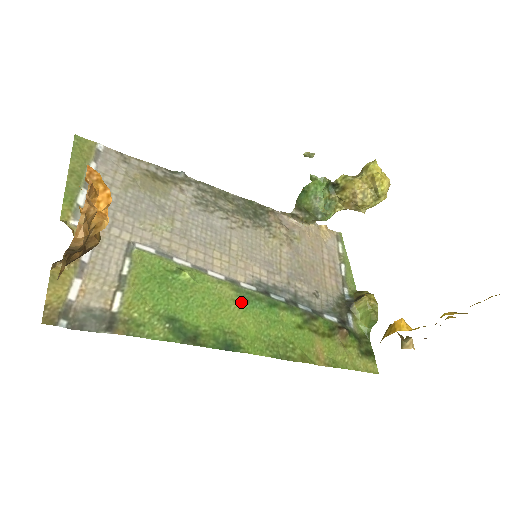
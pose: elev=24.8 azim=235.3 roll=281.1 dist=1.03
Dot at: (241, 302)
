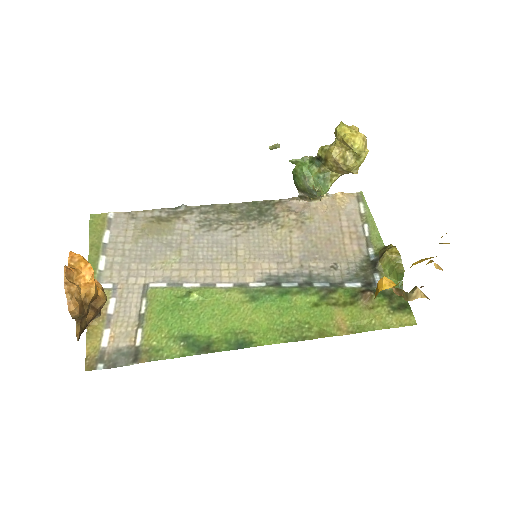
Dot at: (251, 301)
